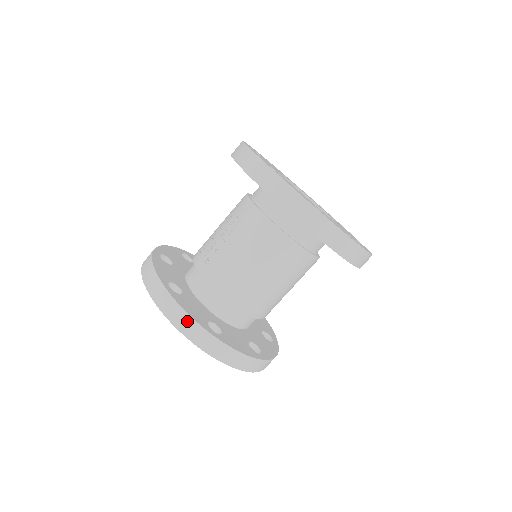
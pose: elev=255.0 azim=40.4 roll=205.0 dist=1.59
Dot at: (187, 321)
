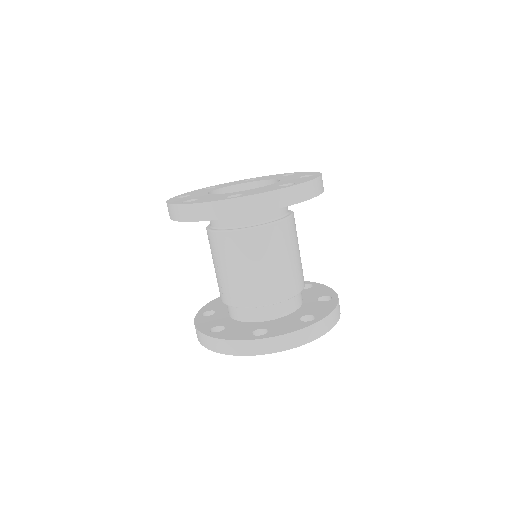
Dot at: (235, 345)
